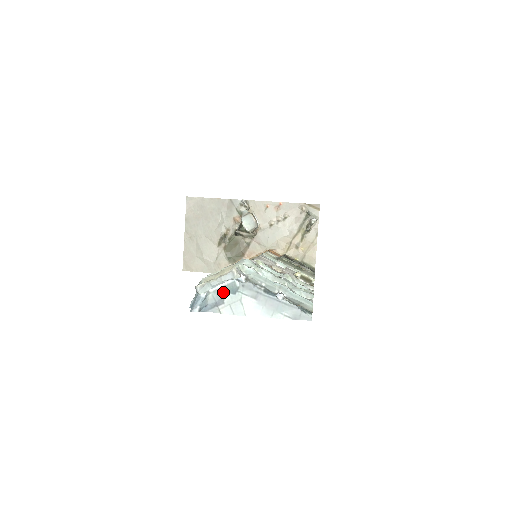
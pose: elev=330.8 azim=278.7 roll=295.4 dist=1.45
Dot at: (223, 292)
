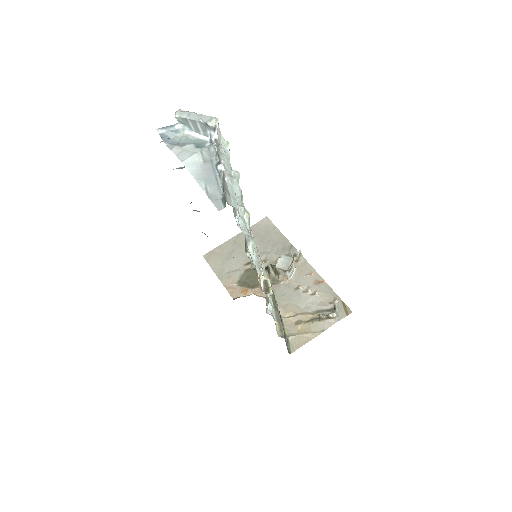
Dot at: (192, 141)
